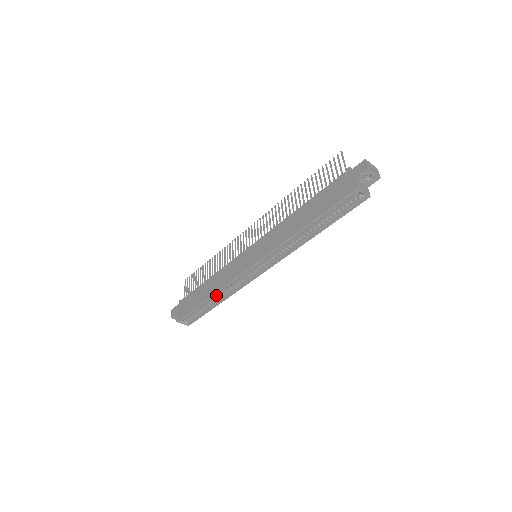
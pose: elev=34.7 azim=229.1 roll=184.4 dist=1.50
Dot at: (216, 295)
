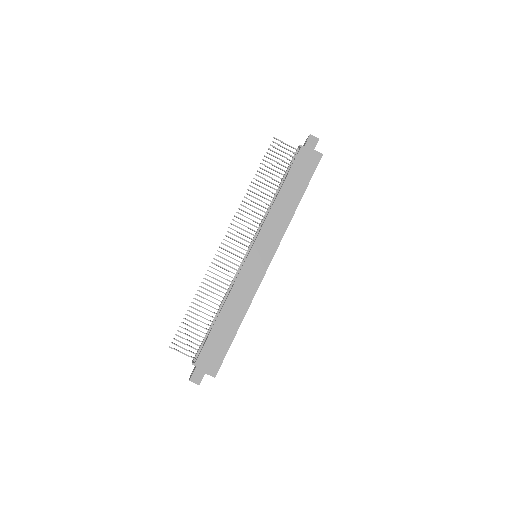
Dot at: occluded
